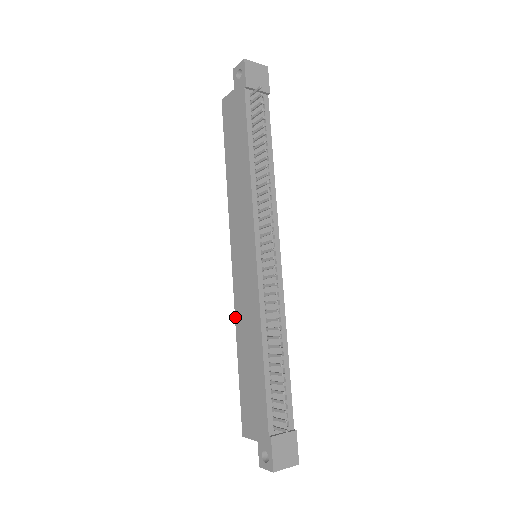
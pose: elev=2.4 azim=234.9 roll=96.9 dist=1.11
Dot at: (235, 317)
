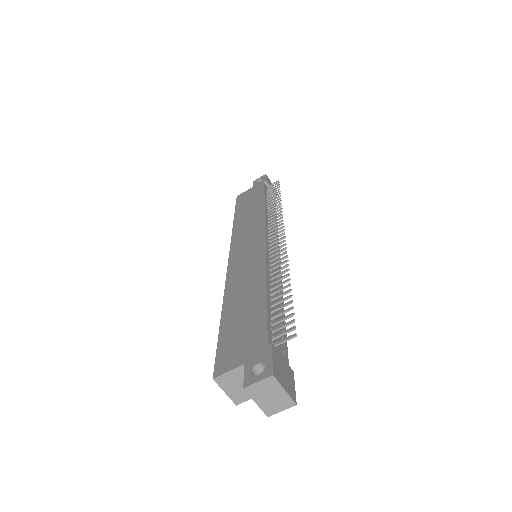
Dot at: (225, 287)
